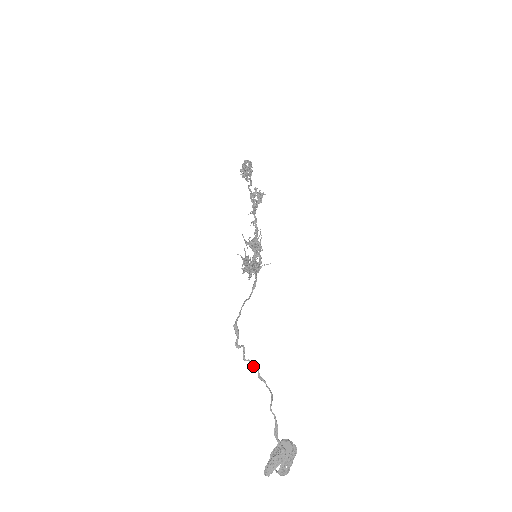
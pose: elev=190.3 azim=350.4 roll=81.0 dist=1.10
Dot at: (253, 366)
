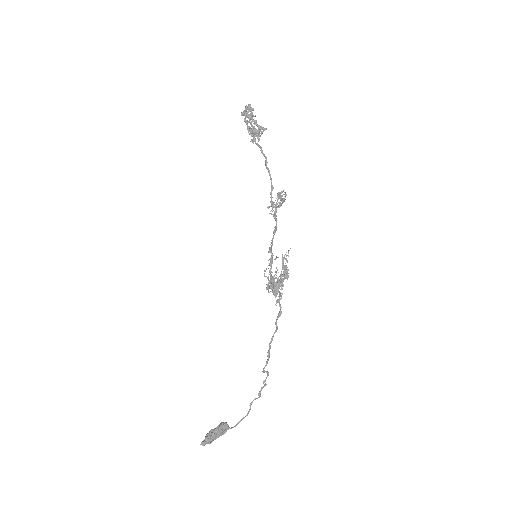
Dot at: occluded
